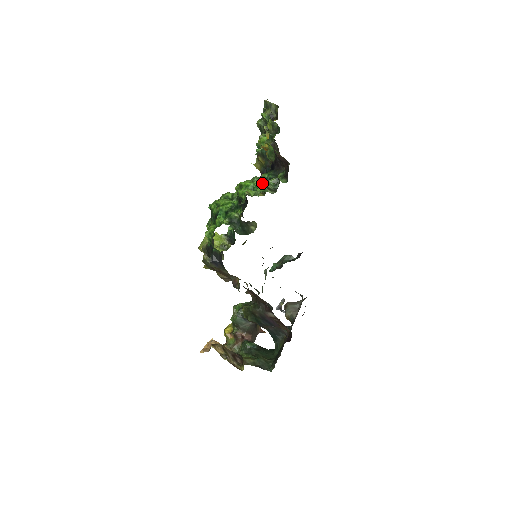
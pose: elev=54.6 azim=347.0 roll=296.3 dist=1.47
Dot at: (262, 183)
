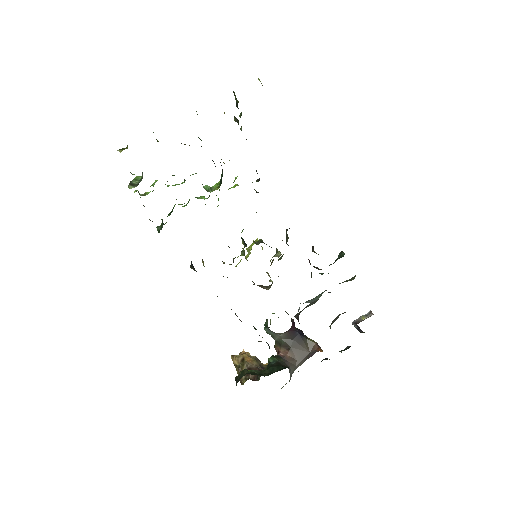
Dot at: (131, 181)
